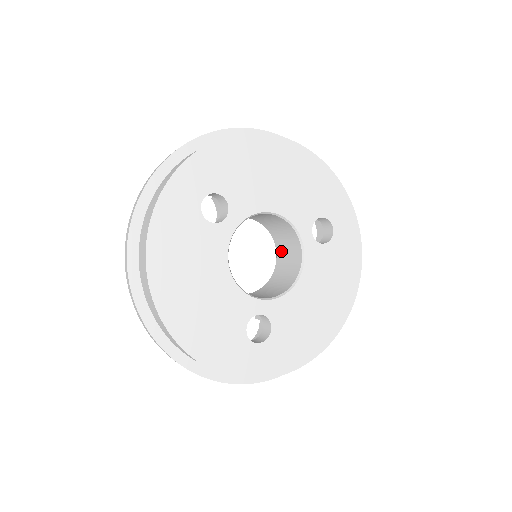
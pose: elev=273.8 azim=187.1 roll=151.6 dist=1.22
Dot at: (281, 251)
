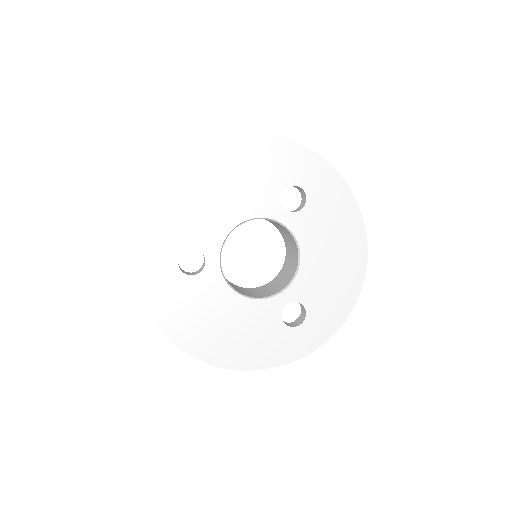
Dot at: (277, 227)
